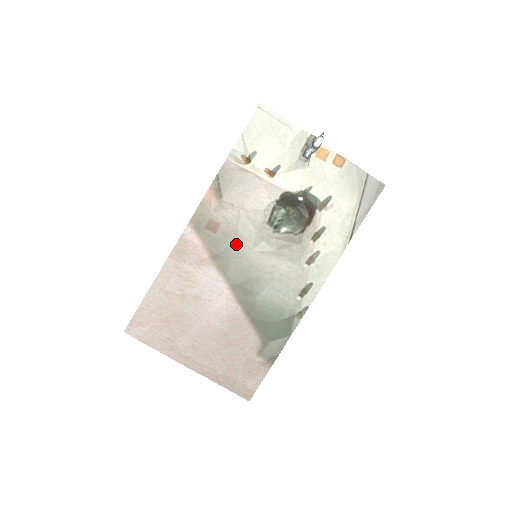
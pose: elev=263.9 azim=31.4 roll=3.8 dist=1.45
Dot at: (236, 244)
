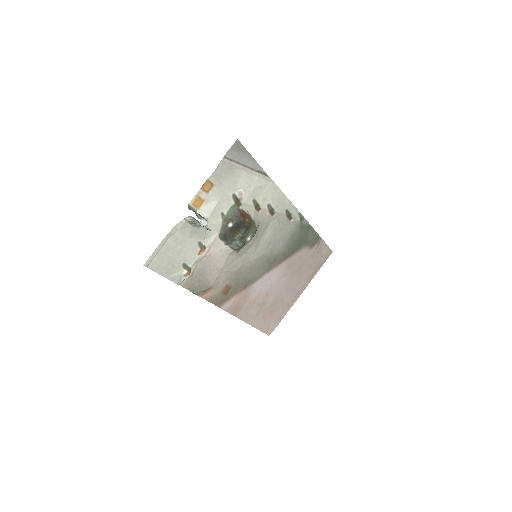
Dot at: (243, 271)
